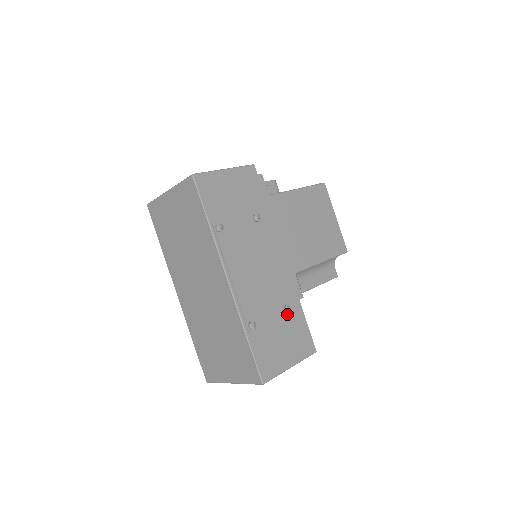
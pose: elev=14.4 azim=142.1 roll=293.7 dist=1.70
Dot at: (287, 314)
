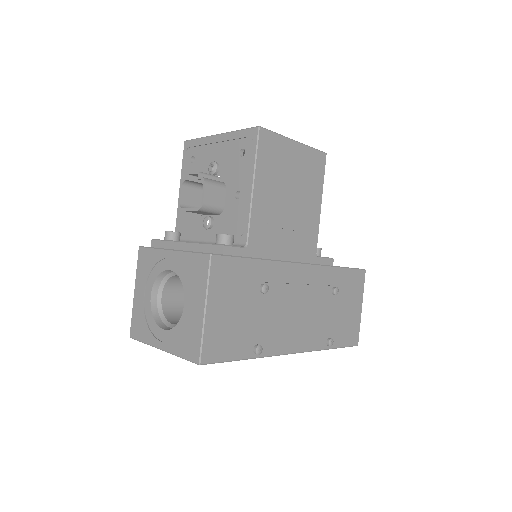
Dot at: (336, 291)
